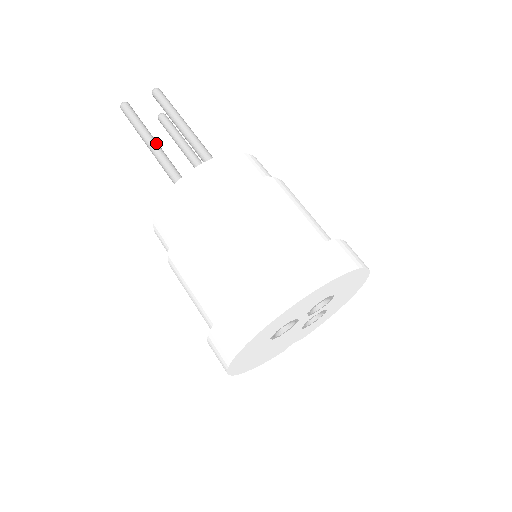
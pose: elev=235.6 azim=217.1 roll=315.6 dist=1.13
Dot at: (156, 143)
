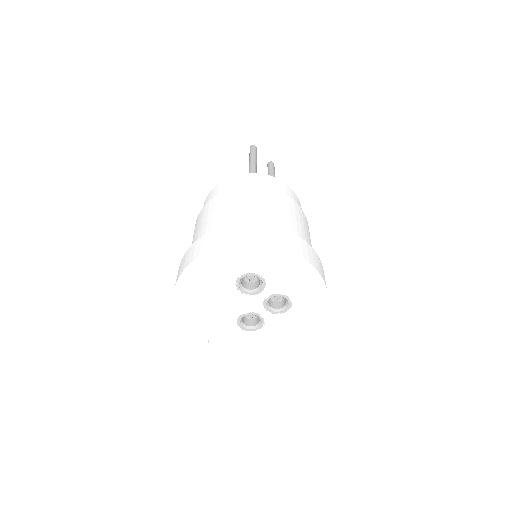
Dot at: occluded
